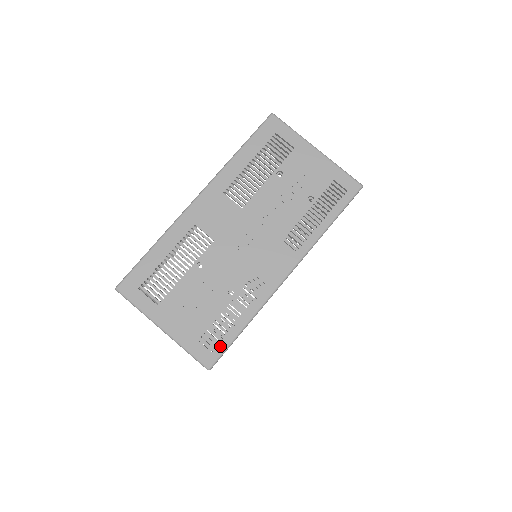
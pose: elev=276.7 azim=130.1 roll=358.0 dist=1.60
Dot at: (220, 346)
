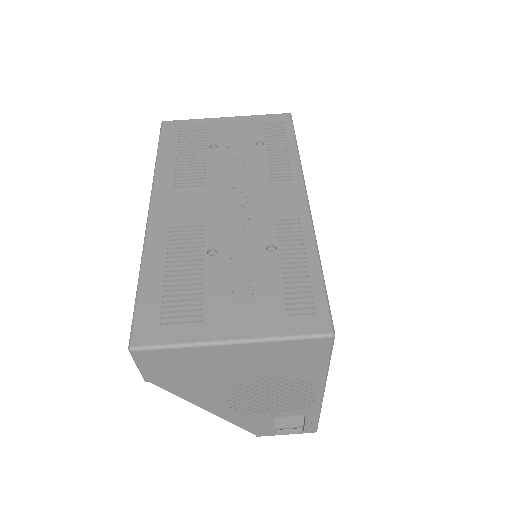
Dot at: (317, 301)
